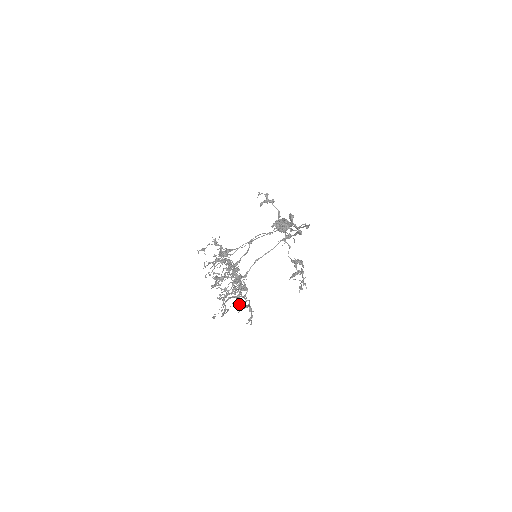
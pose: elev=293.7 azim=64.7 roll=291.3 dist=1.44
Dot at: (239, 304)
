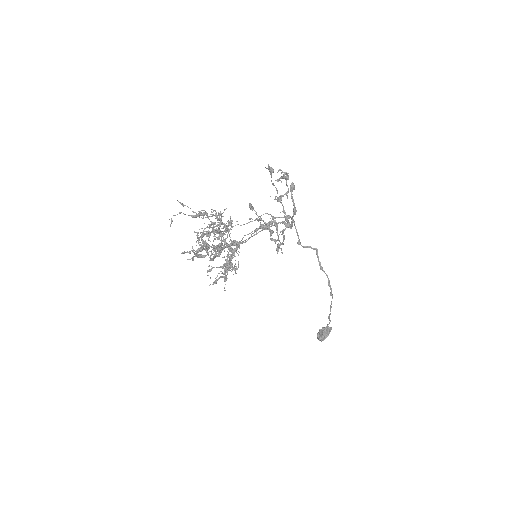
Dot at: (201, 238)
